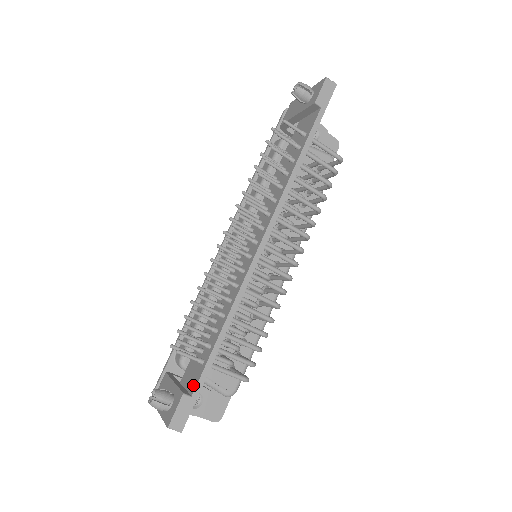
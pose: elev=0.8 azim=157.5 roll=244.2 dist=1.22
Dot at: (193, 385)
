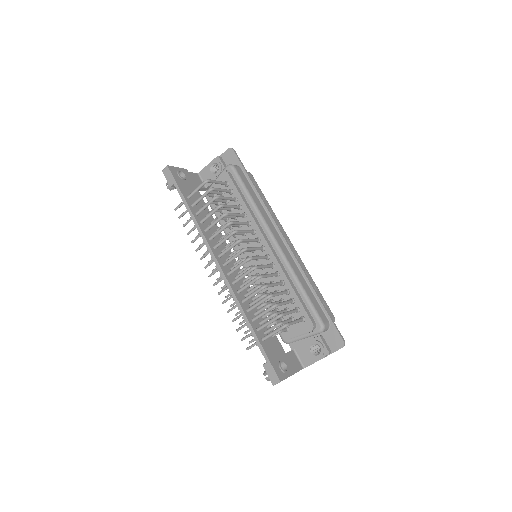
Dot at: occluded
